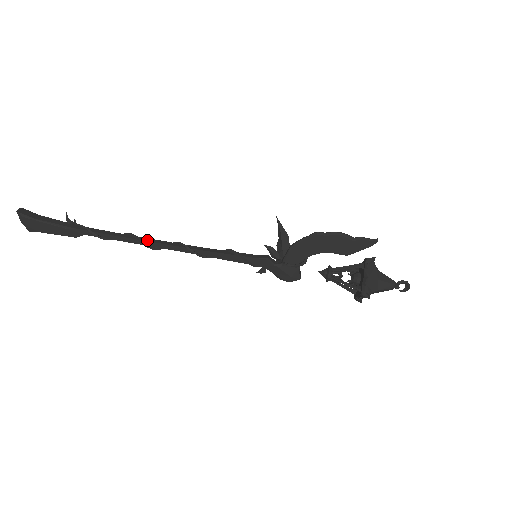
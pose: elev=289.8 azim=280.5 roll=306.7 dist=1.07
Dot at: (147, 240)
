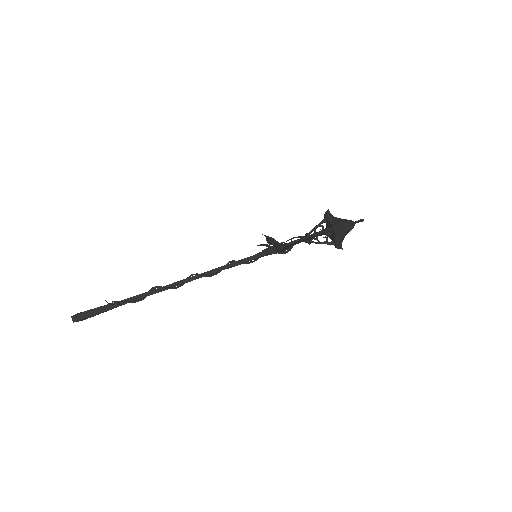
Dot at: (176, 285)
